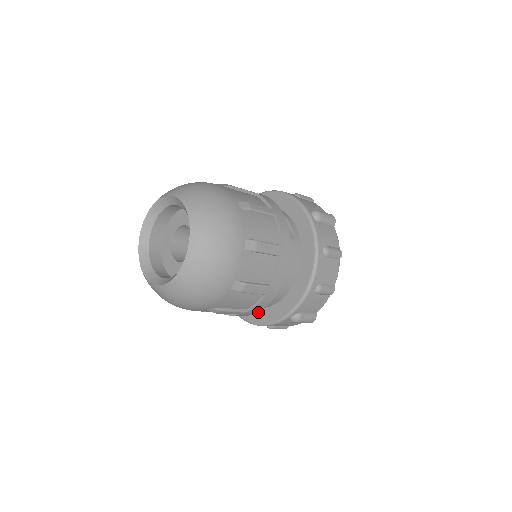
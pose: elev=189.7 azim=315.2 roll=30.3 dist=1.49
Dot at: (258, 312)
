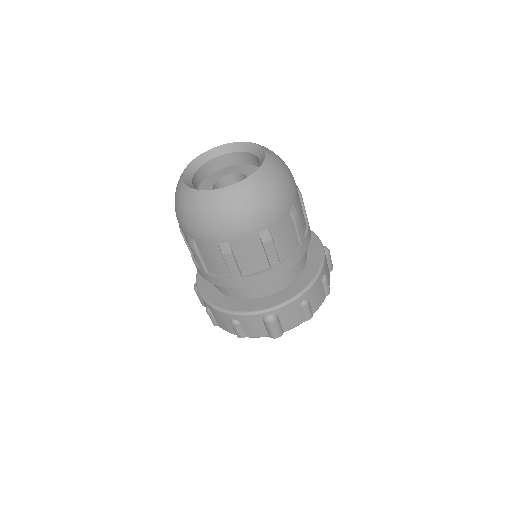
Dot at: (233, 301)
